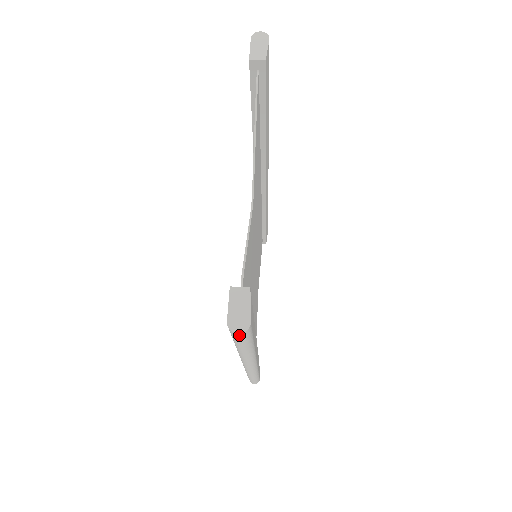
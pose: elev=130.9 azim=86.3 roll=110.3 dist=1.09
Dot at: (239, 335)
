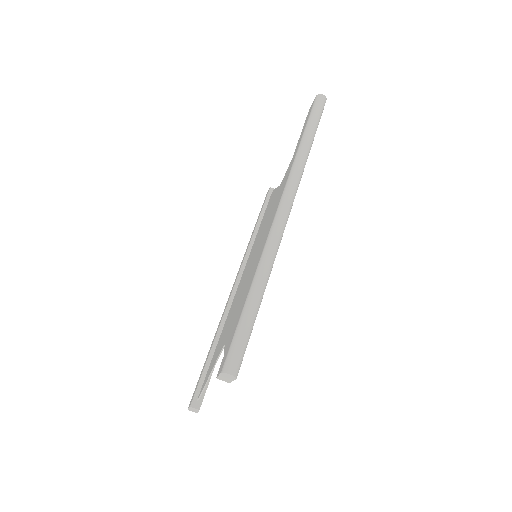
Dot at: occluded
